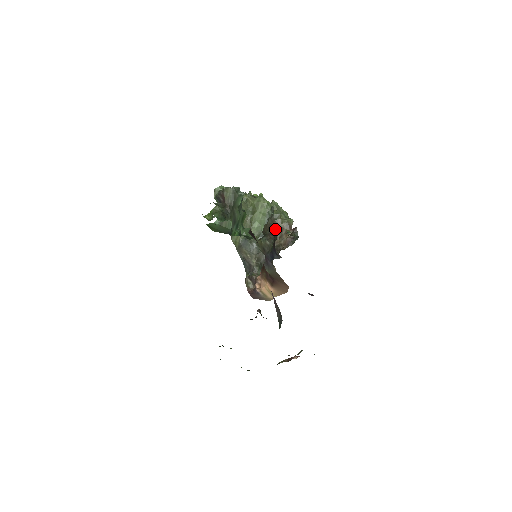
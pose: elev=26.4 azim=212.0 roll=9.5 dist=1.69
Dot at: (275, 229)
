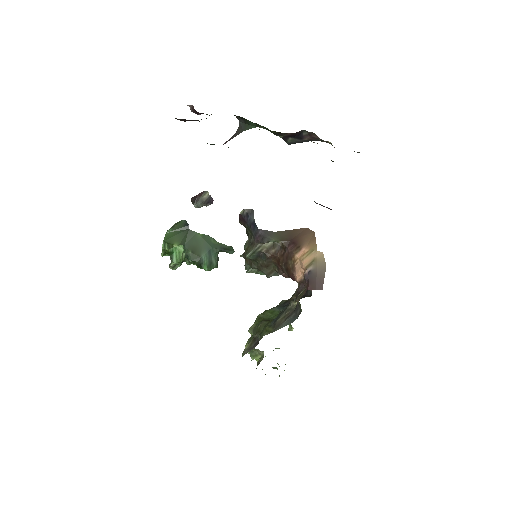
Dot at: occluded
